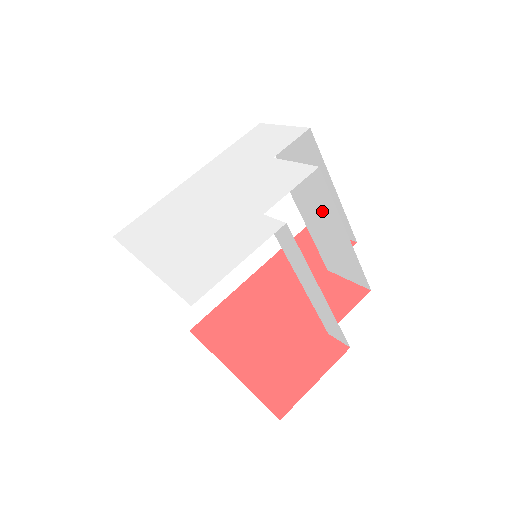
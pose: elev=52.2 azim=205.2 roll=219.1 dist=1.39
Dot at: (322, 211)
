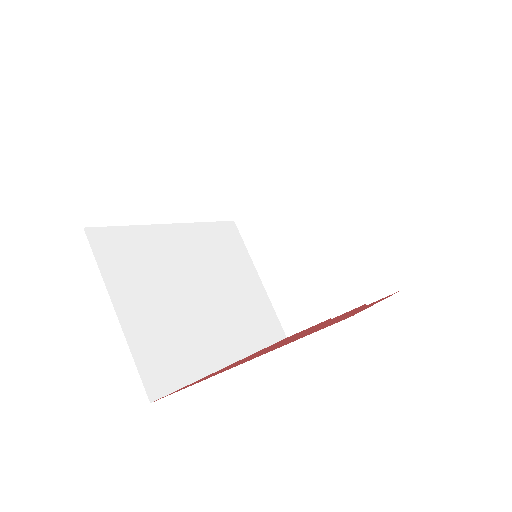
Dot at: occluded
